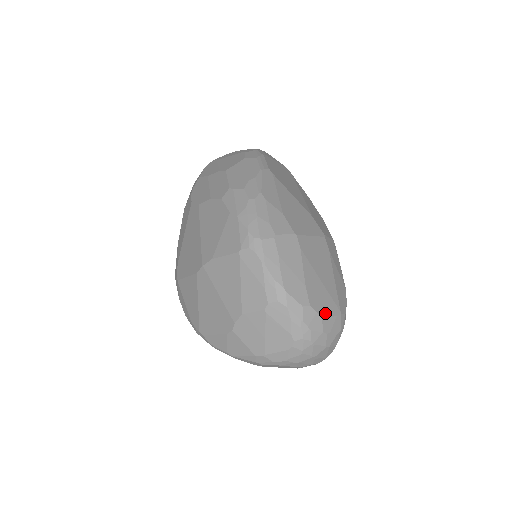
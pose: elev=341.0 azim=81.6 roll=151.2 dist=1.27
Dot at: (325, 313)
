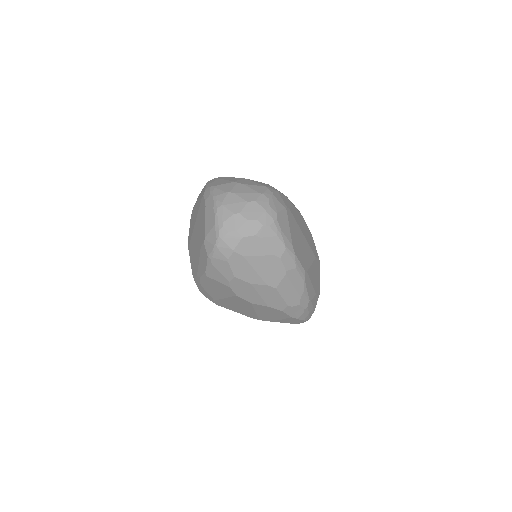
Dot at: occluded
